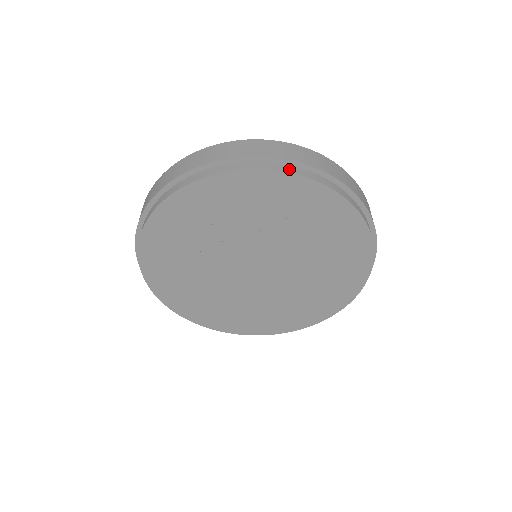
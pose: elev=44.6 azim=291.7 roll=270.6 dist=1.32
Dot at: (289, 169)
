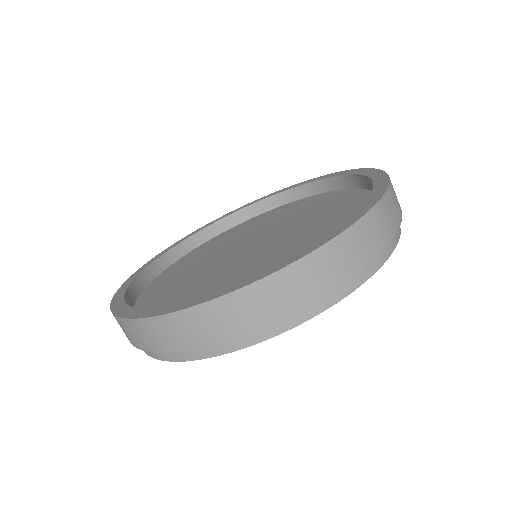
Dot at: (291, 321)
